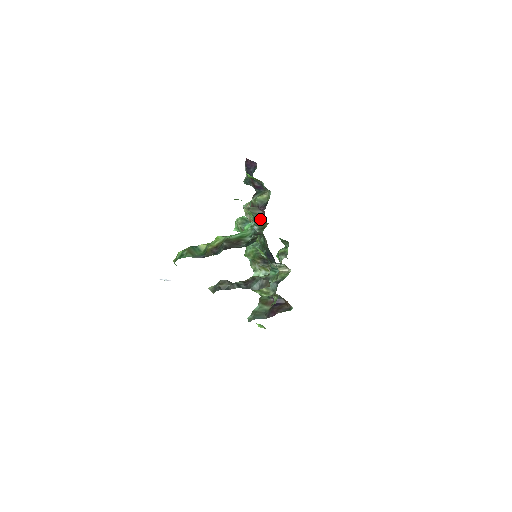
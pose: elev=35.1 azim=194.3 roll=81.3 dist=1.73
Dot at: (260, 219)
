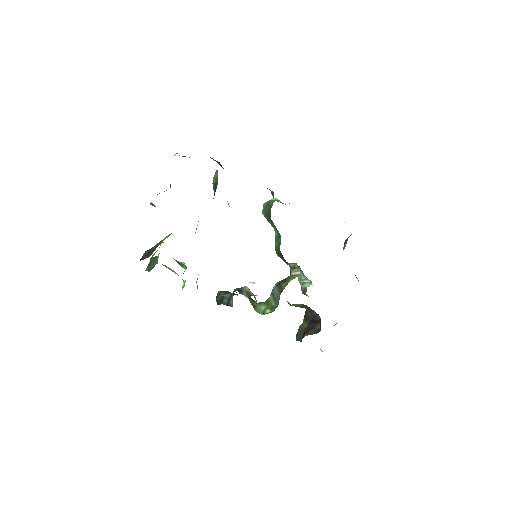
Dot at: occluded
